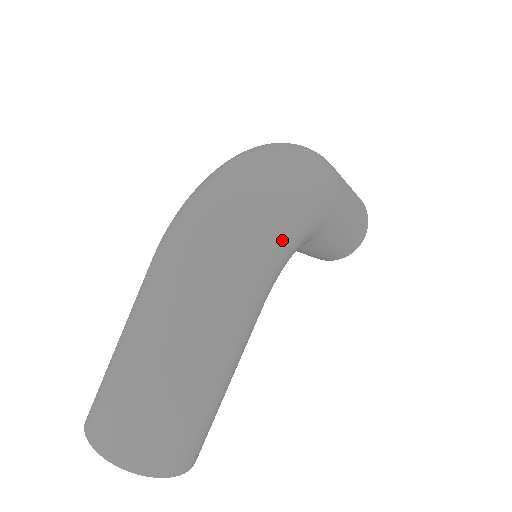
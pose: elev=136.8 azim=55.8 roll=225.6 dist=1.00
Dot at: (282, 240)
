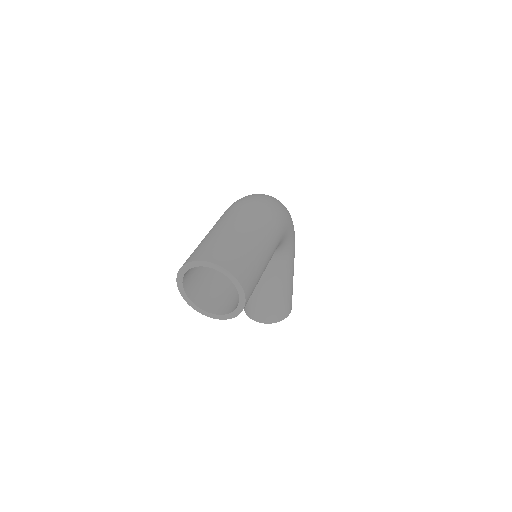
Dot at: (288, 219)
